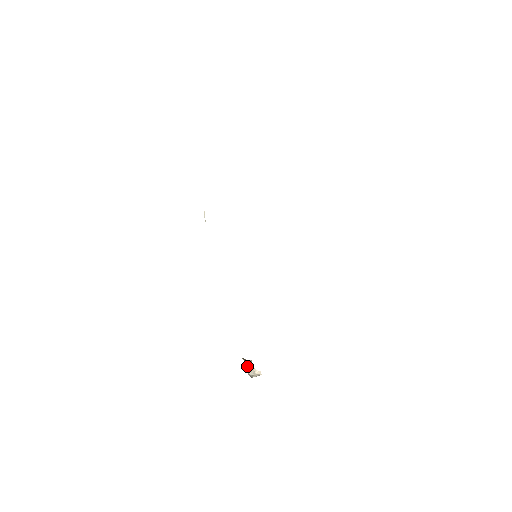
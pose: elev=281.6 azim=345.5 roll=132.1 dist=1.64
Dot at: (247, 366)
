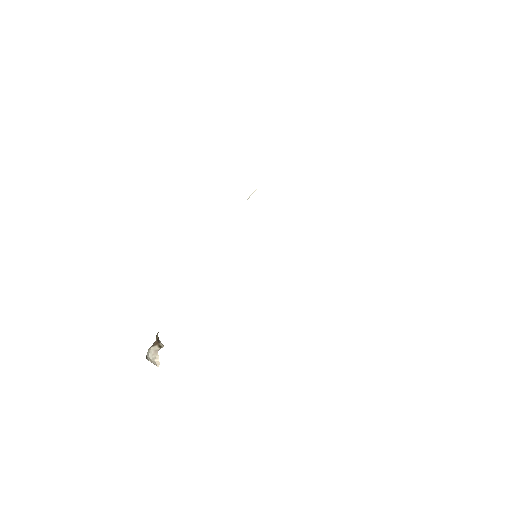
Dot at: (154, 346)
